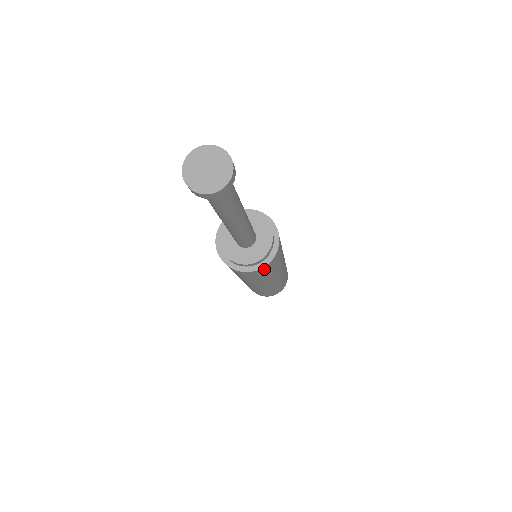
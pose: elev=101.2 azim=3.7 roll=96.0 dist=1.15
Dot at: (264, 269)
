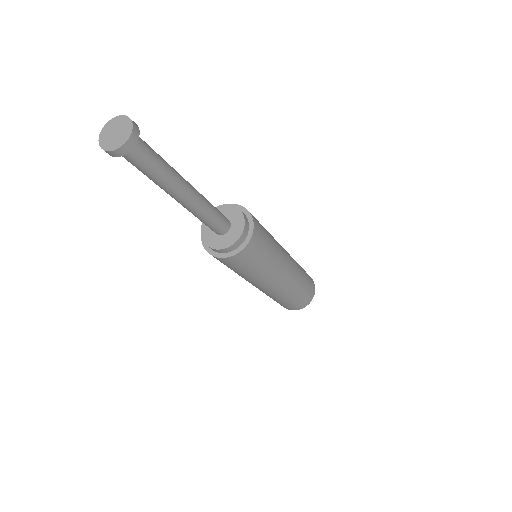
Dot at: (257, 237)
